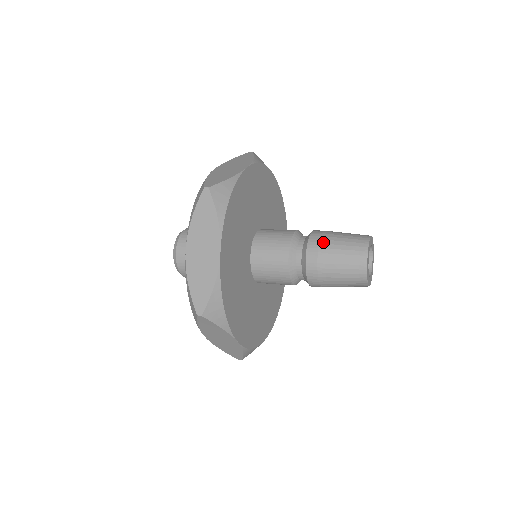
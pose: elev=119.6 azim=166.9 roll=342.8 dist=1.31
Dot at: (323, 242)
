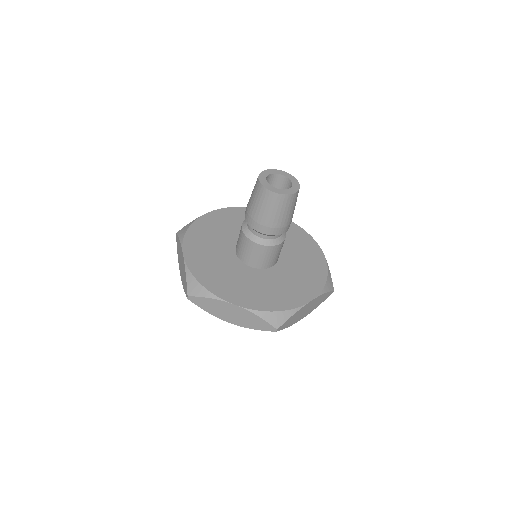
Dot at: occluded
